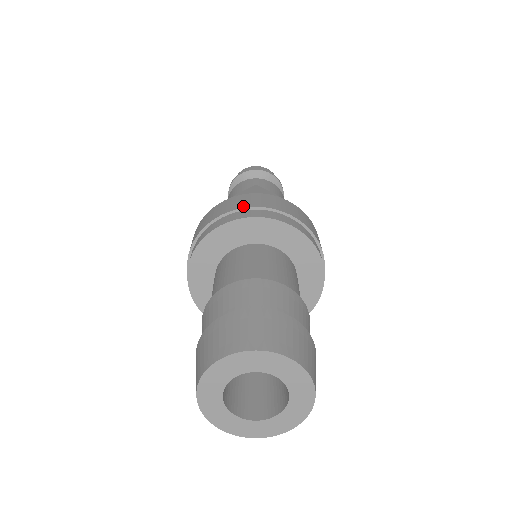
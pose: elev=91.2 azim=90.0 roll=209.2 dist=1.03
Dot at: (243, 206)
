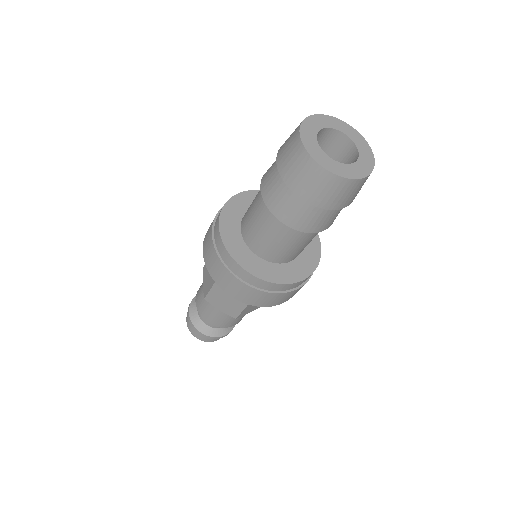
Dot at: occluded
